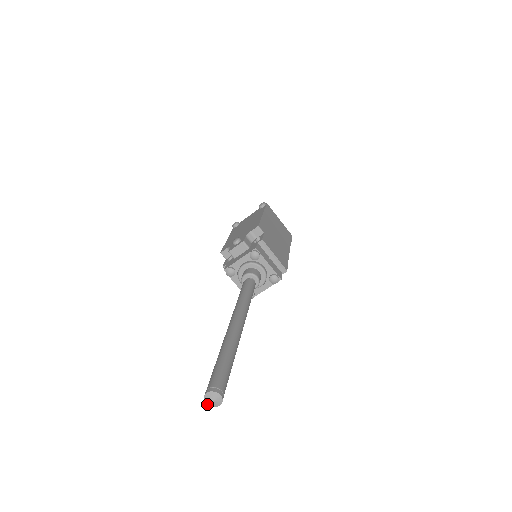
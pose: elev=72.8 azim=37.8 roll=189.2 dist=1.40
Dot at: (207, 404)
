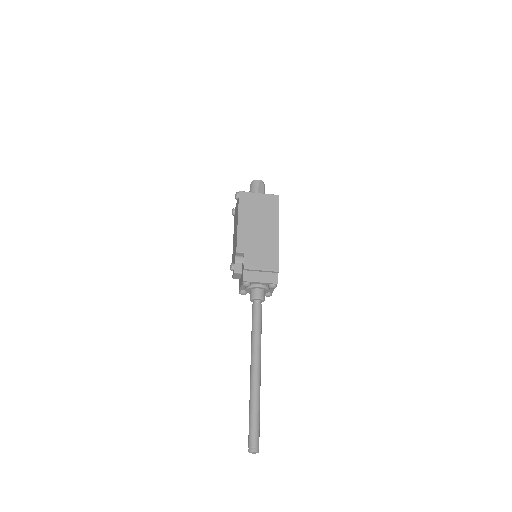
Dot at: occluded
